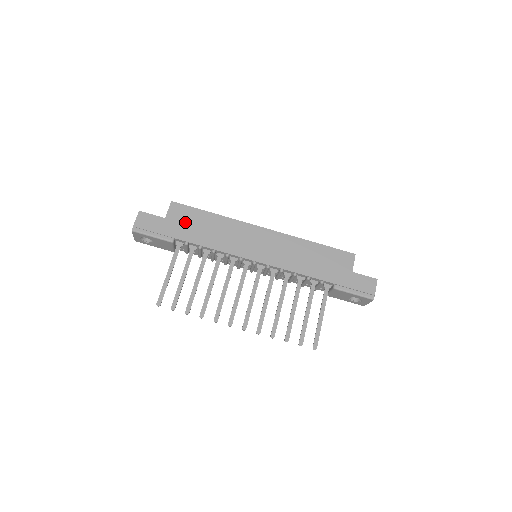
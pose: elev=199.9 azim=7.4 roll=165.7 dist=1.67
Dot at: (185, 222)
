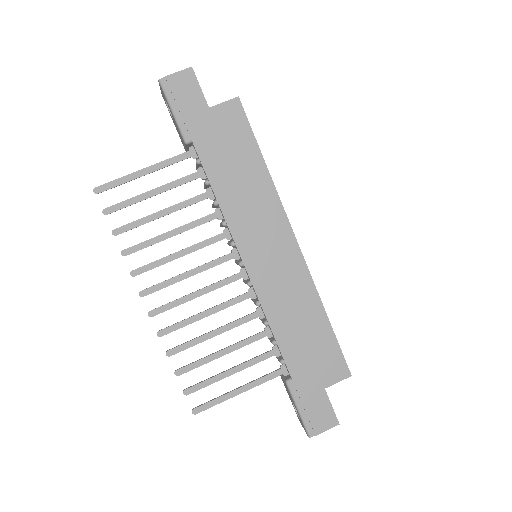
Dot at: (224, 137)
